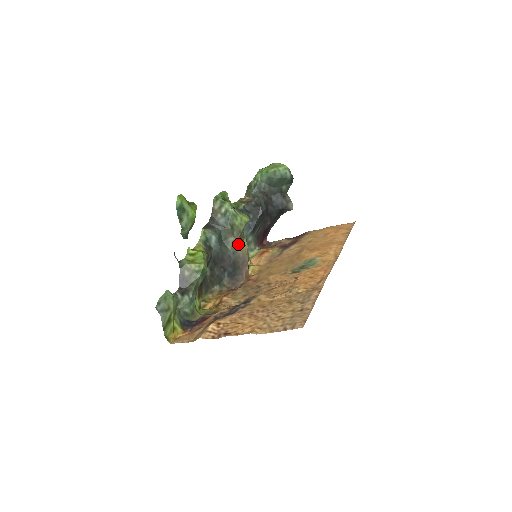
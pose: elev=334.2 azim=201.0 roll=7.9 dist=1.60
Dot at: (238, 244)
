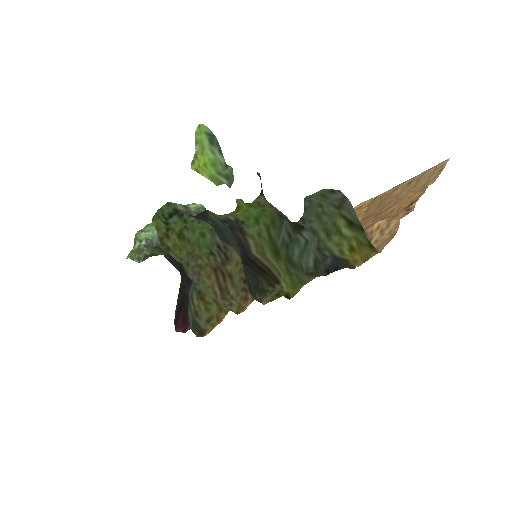
Dot at: (231, 247)
